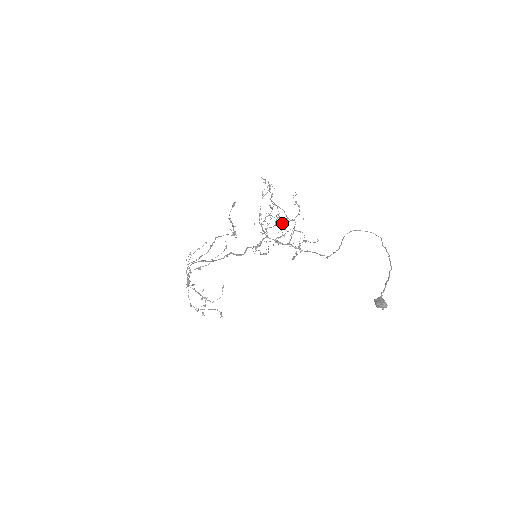
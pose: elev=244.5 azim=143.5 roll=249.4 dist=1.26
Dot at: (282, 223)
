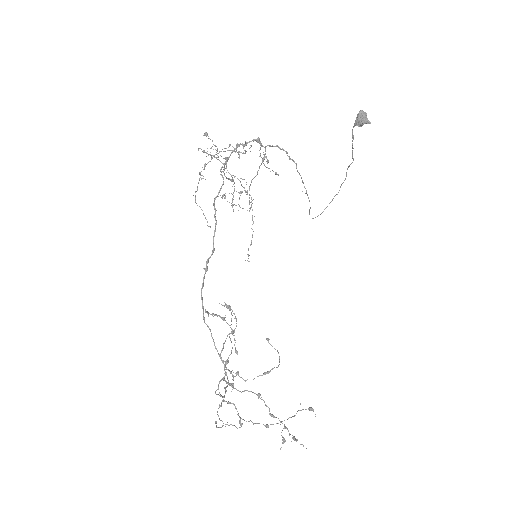
Dot at: occluded
